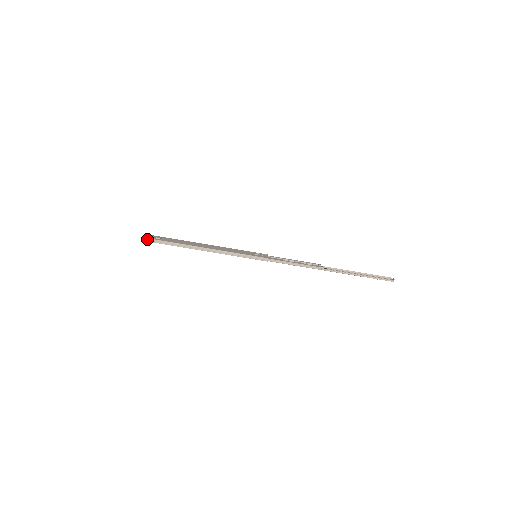
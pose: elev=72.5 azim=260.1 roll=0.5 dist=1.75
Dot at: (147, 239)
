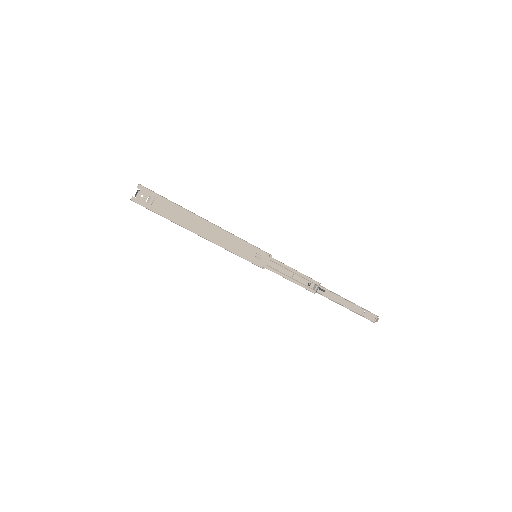
Dot at: occluded
